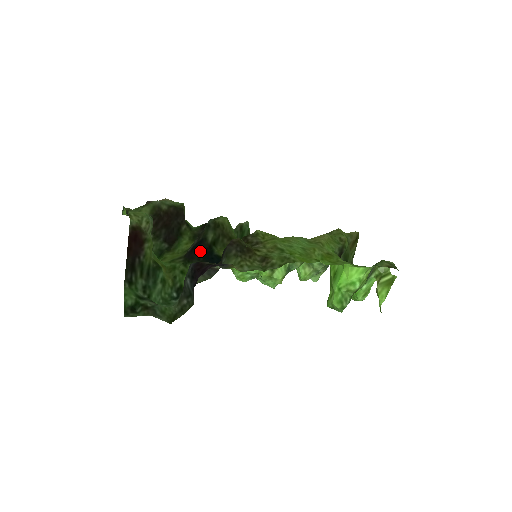
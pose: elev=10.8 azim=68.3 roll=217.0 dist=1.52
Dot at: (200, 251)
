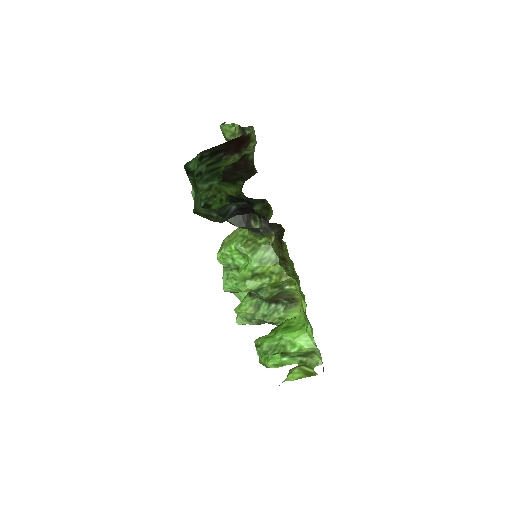
Dot at: occluded
